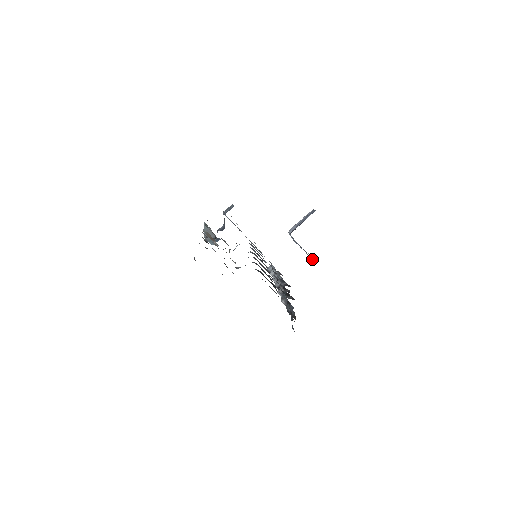
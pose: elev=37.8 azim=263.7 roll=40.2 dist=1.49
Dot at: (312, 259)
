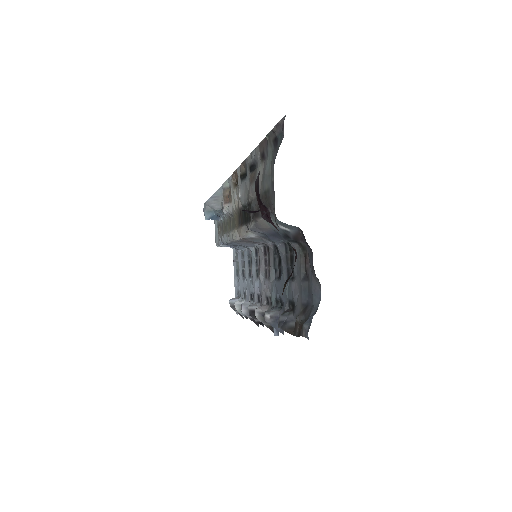
Dot at: occluded
